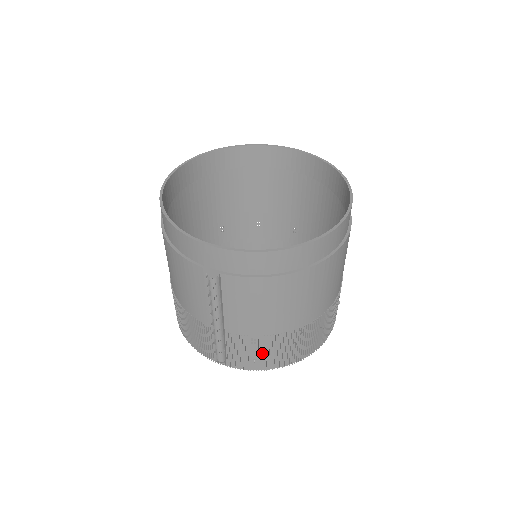
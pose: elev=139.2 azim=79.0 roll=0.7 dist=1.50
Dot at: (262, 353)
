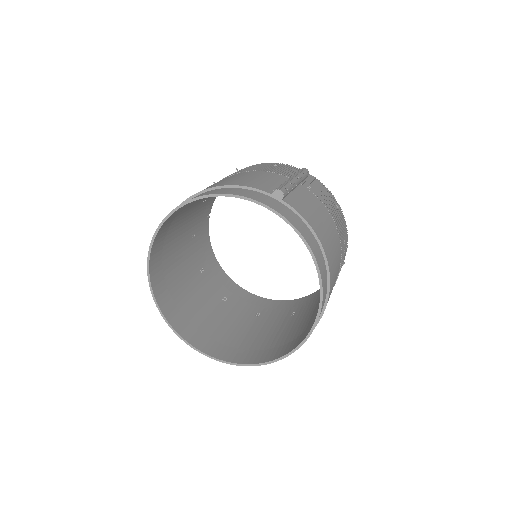
Dot at: occluded
